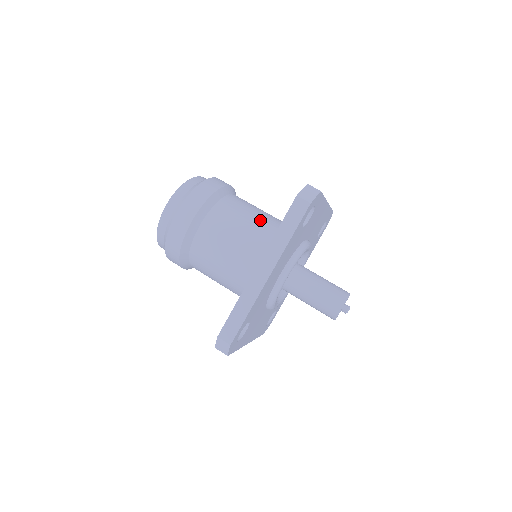
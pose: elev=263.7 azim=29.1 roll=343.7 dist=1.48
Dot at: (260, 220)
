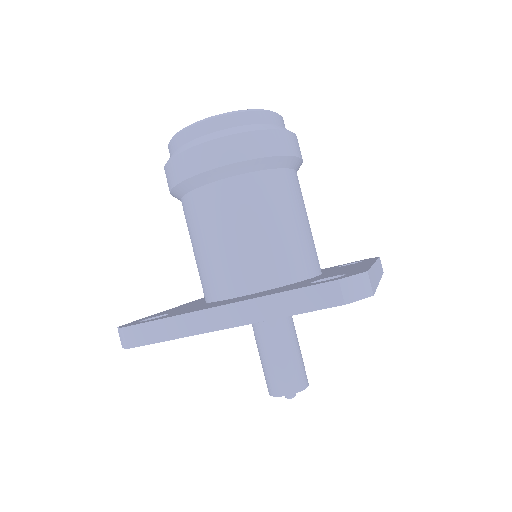
Dot at: (289, 235)
